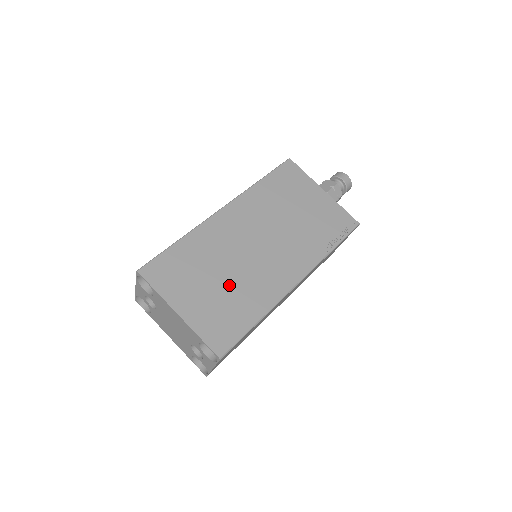
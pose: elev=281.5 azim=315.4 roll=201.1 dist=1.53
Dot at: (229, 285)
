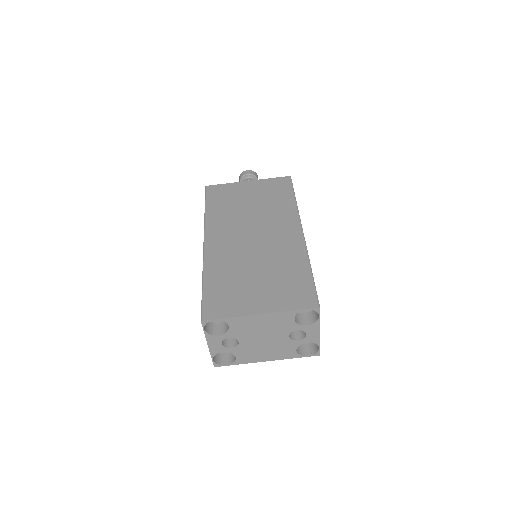
Dot at: (267, 270)
